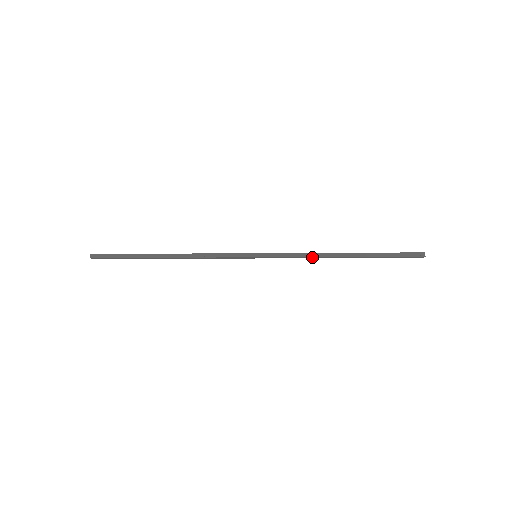
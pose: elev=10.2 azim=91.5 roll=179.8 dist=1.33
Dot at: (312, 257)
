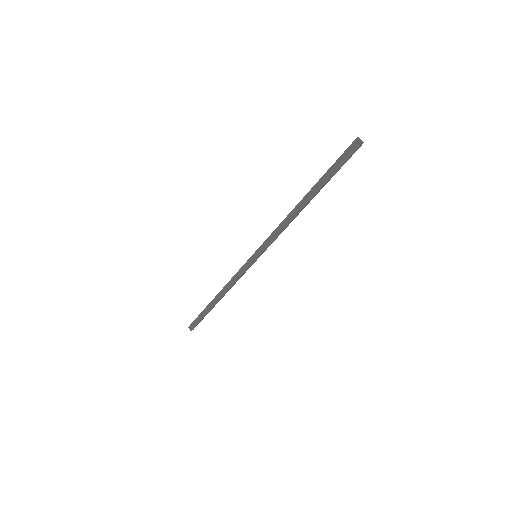
Dot at: (284, 223)
